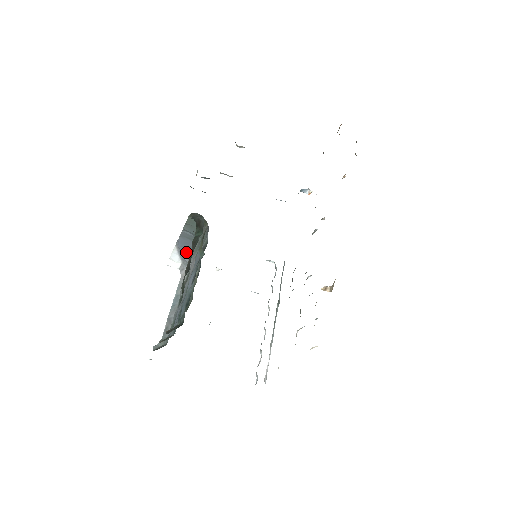
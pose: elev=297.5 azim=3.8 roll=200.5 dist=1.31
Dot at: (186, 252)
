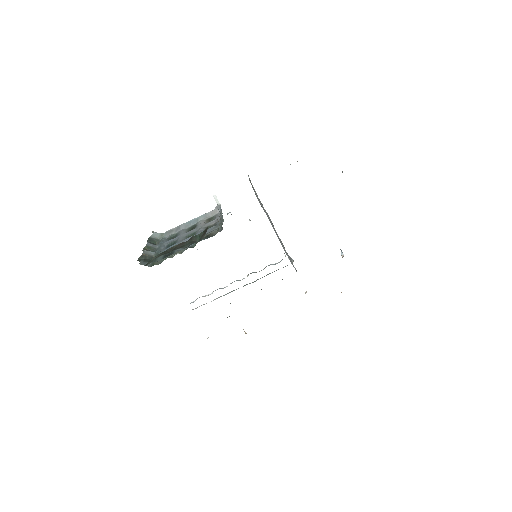
Dot at: occluded
